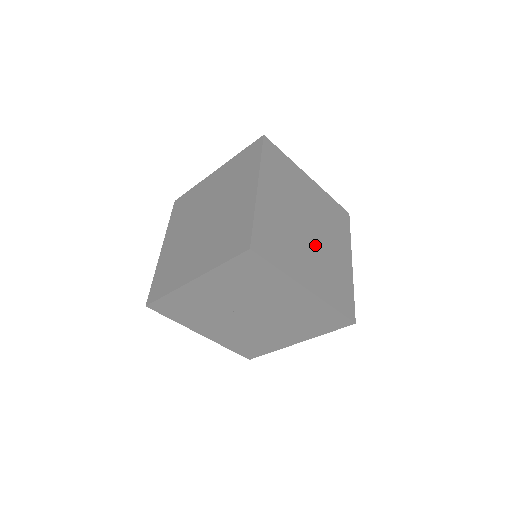
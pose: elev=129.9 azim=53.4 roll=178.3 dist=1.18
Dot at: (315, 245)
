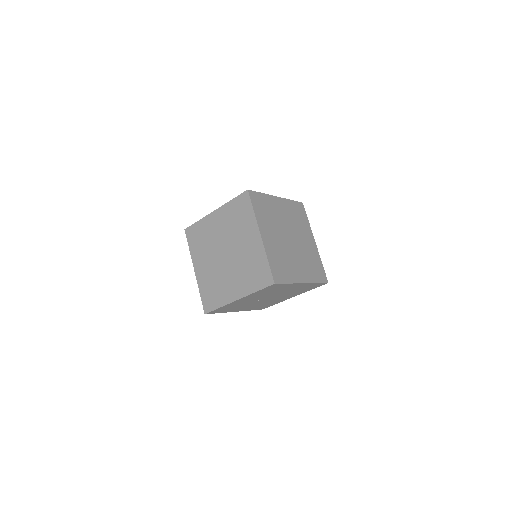
Dot at: (297, 248)
